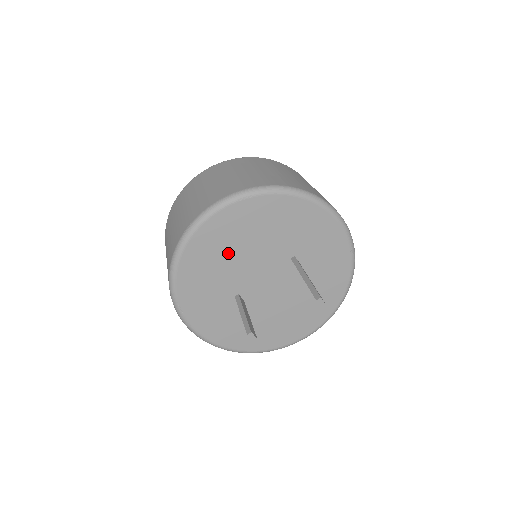
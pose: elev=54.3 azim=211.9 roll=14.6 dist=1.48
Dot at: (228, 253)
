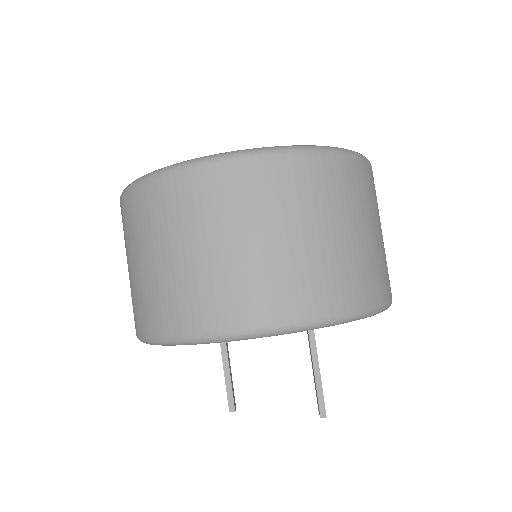
Dot at: occluded
